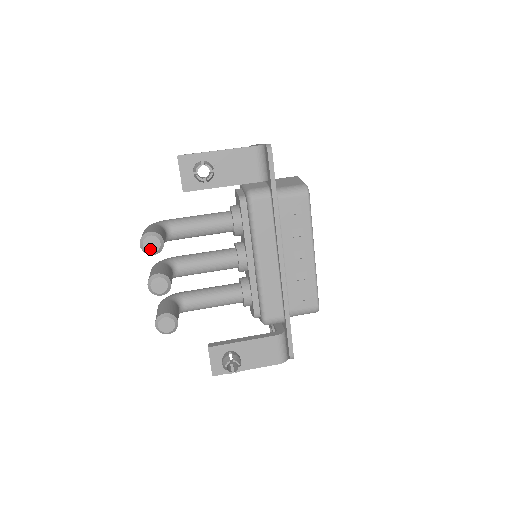
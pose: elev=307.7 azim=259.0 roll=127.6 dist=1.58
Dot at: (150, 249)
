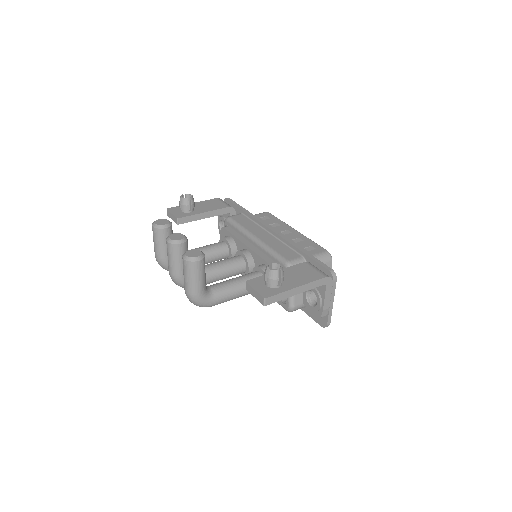
Dot at: (161, 224)
